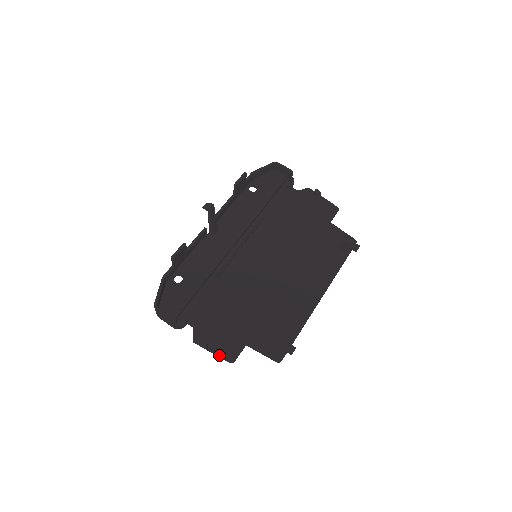
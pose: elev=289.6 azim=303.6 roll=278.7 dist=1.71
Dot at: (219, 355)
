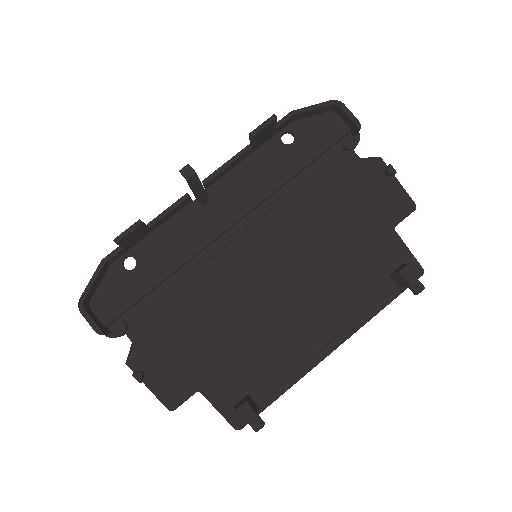
Dot at: (156, 394)
